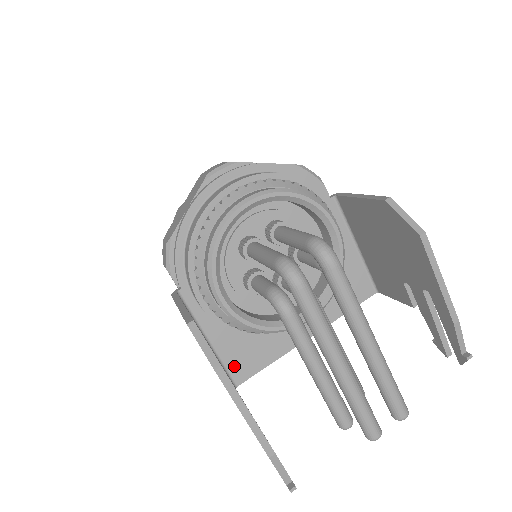
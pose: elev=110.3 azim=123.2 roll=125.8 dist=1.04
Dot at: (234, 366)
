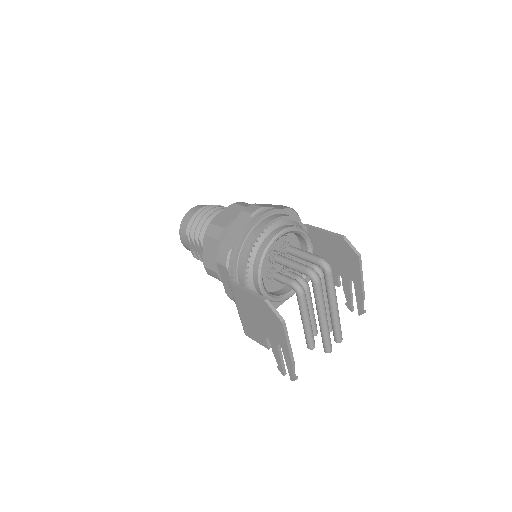
Dot at: occluded
